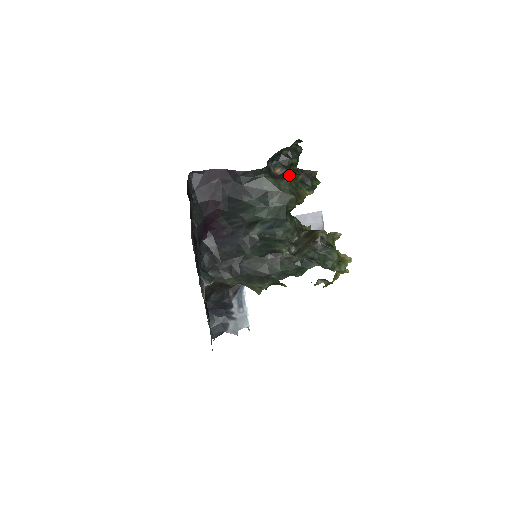
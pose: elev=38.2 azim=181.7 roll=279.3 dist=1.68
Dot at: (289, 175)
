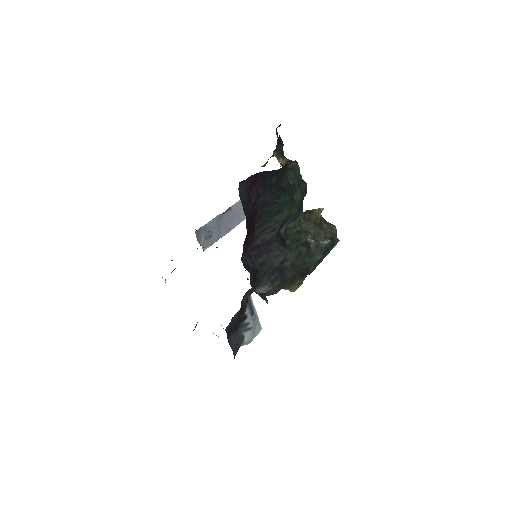
Dot at: (295, 164)
